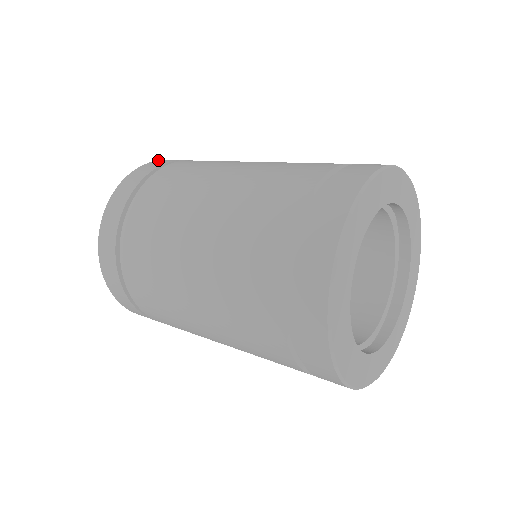
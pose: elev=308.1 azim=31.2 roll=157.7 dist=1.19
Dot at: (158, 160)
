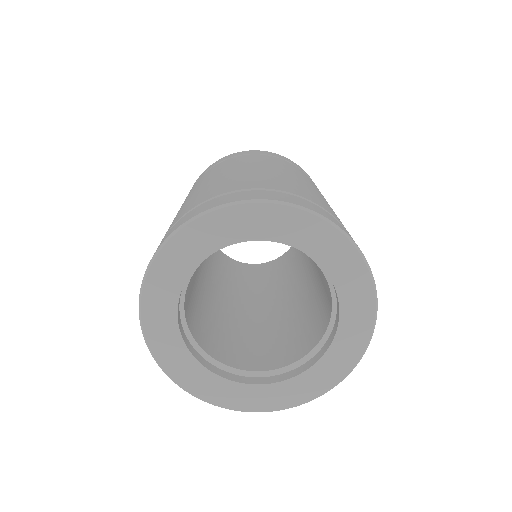
Dot at: (287, 158)
